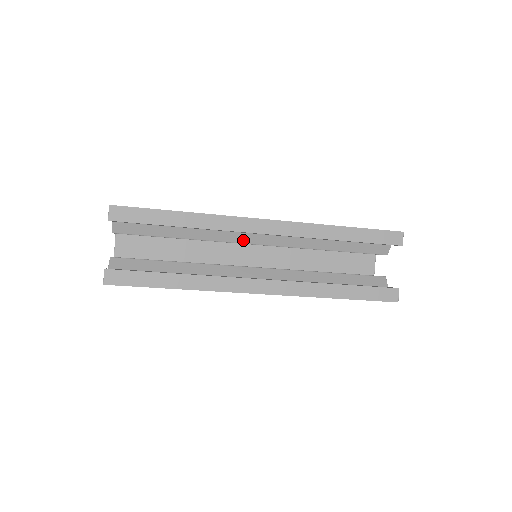
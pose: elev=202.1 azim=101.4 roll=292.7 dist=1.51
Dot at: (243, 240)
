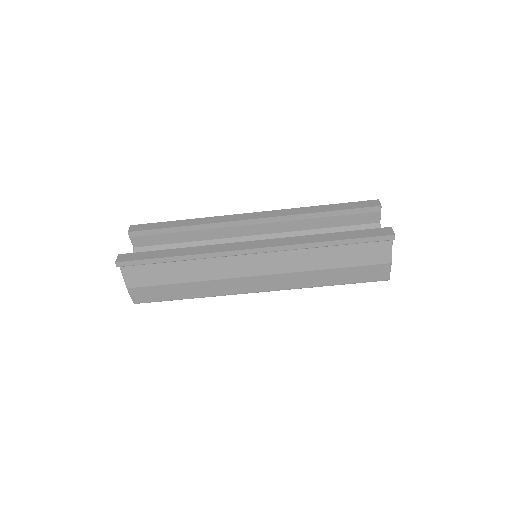
Dot at: occluded
